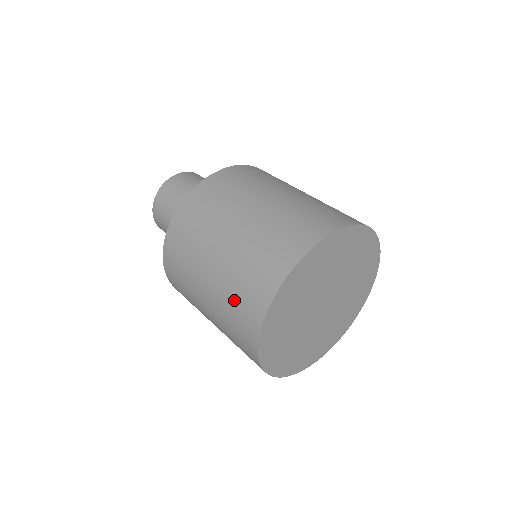
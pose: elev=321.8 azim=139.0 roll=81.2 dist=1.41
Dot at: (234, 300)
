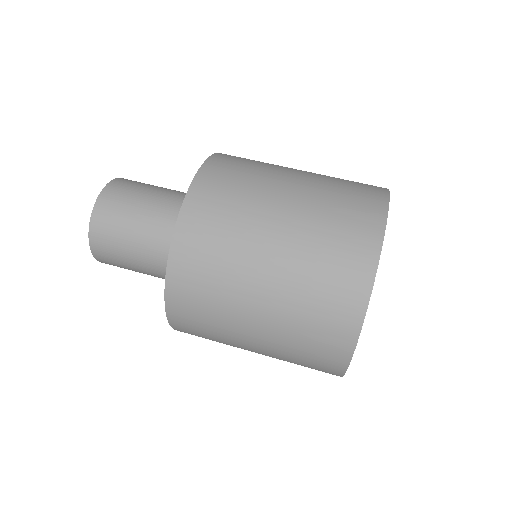
Dot at: (307, 332)
